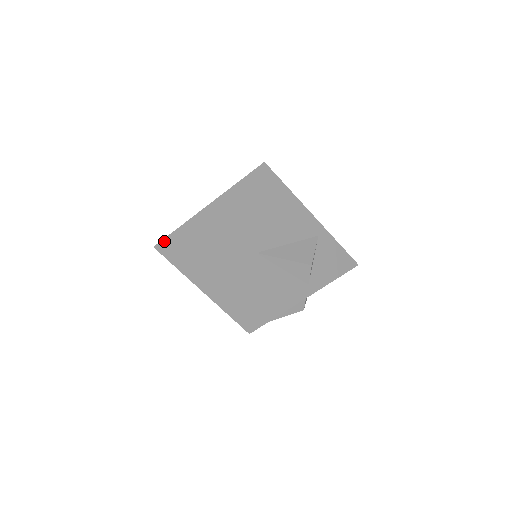
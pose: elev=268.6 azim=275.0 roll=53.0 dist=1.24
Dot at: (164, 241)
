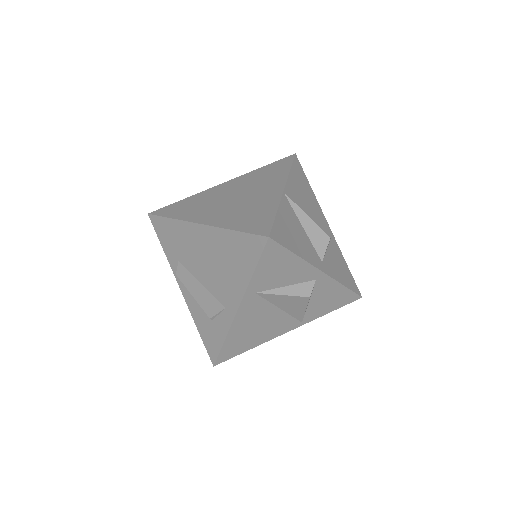
Dot at: (165, 207)
